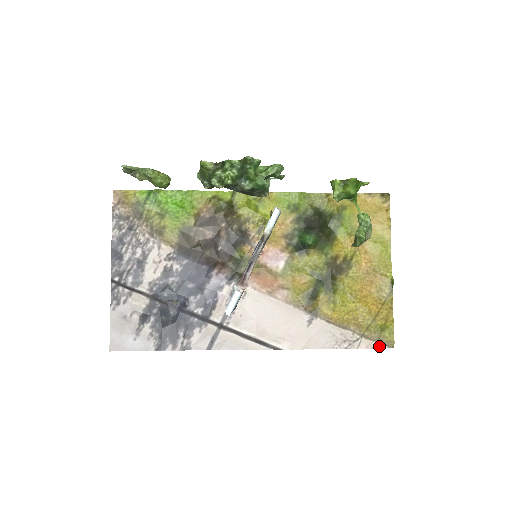
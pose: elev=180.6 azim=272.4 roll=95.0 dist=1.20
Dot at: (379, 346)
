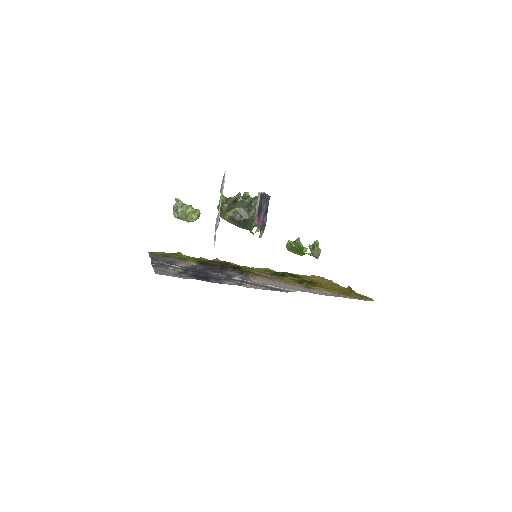
Dot at: occluded
